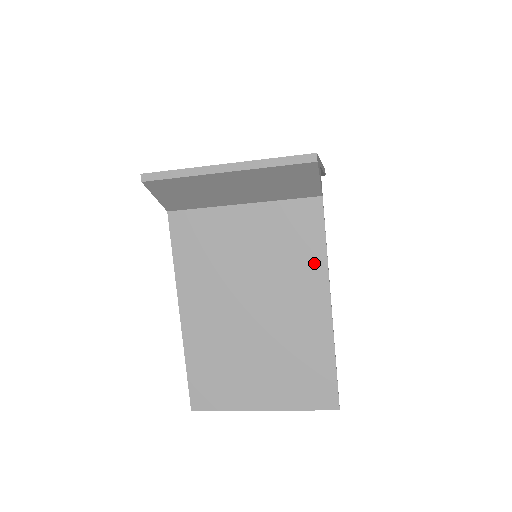
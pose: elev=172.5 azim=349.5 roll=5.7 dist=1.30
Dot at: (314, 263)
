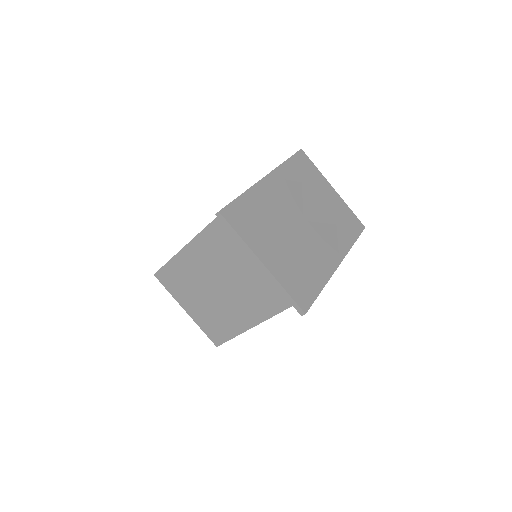
Dot at: (268, 309)
